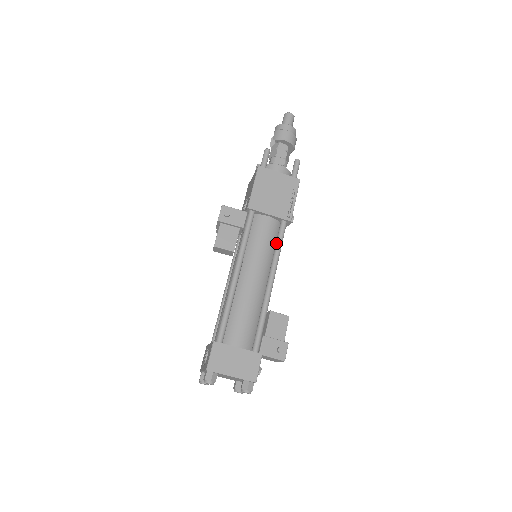
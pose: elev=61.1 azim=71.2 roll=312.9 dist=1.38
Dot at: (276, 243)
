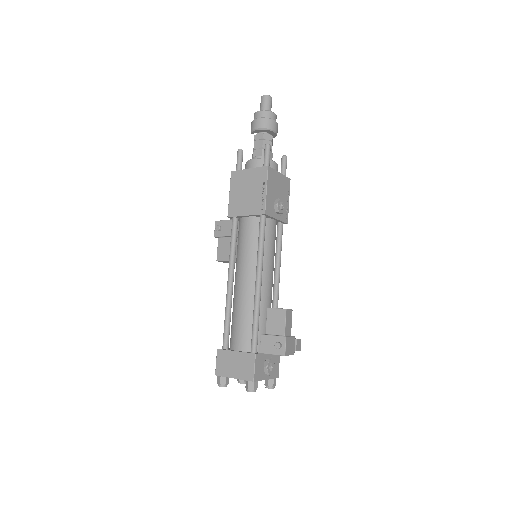
Dot at: (258, 241)
